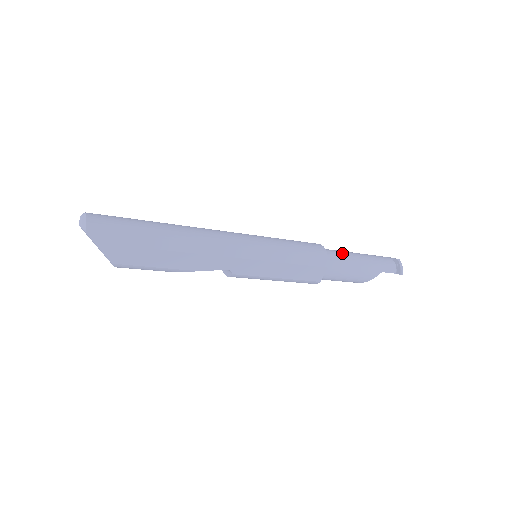
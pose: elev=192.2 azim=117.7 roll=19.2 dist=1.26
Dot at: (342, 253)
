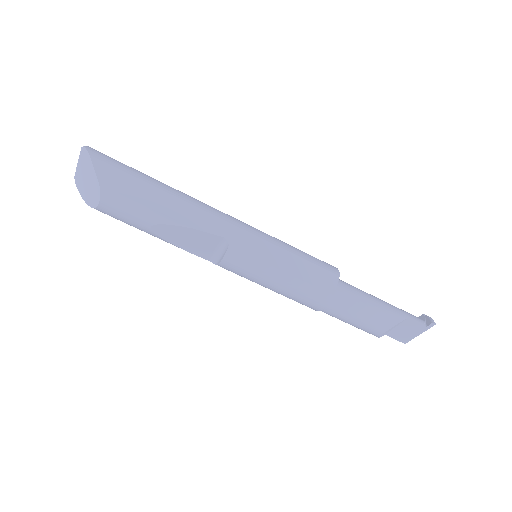
Dot at: occluded
